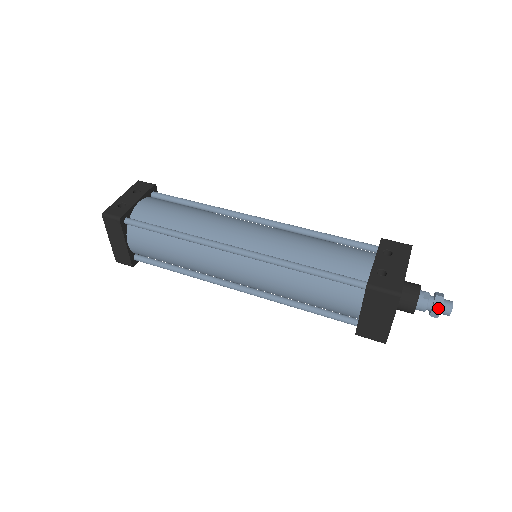
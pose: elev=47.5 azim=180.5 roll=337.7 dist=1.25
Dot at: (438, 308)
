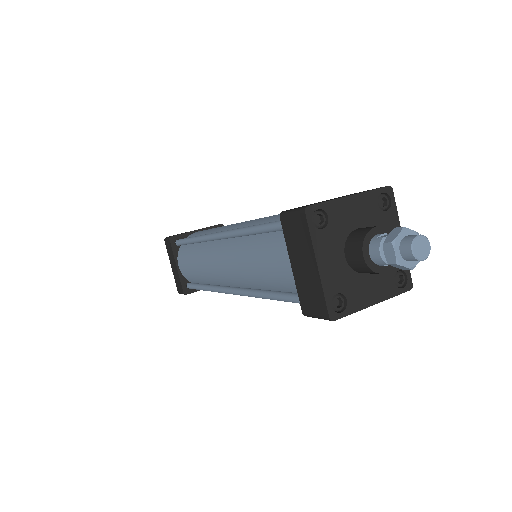
Dot at: (388, 241)
